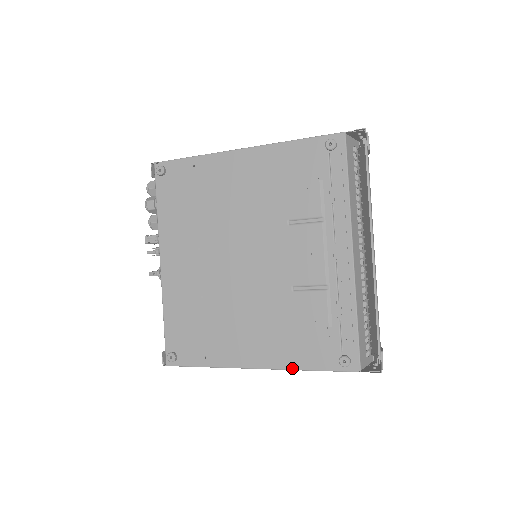
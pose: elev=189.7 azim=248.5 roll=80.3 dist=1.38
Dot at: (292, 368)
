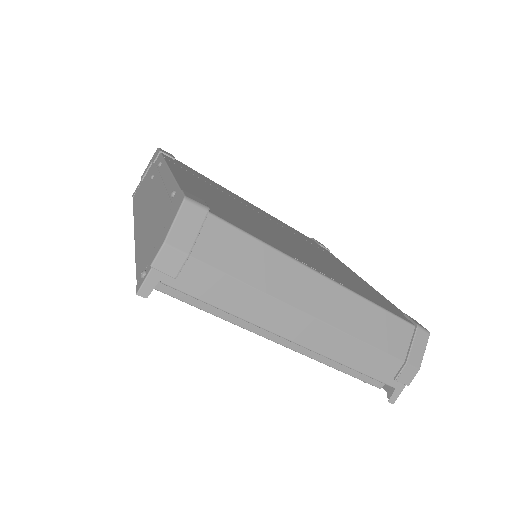
Dot at: occluded
